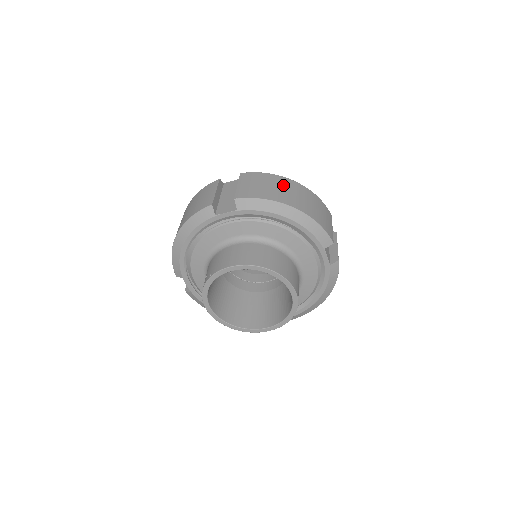
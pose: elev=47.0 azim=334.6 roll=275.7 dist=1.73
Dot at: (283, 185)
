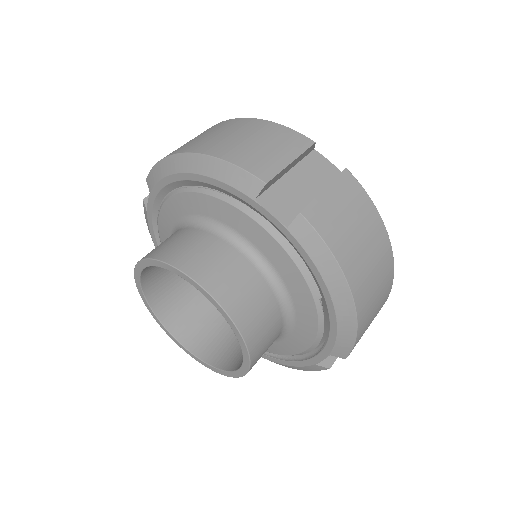
Dot at: (207, 132)
